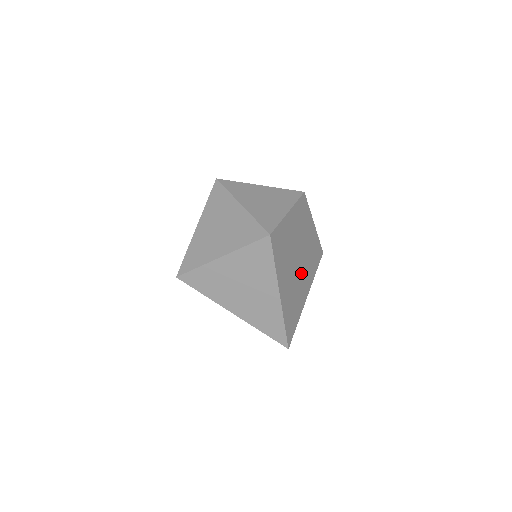
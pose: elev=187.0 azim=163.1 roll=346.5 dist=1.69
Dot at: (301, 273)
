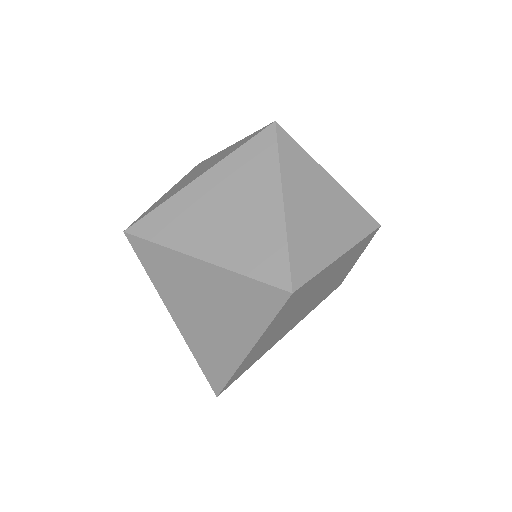
Dot at: (297, 316)
